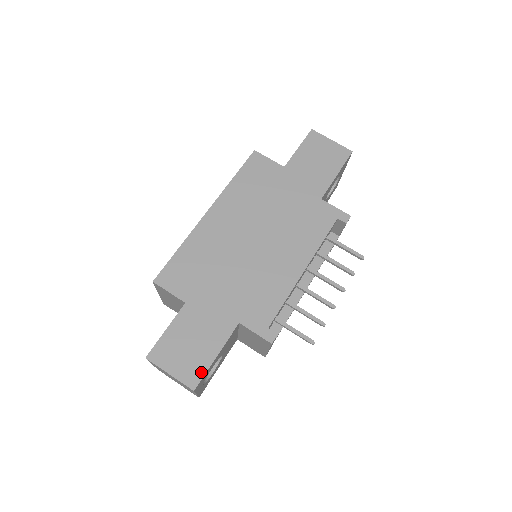
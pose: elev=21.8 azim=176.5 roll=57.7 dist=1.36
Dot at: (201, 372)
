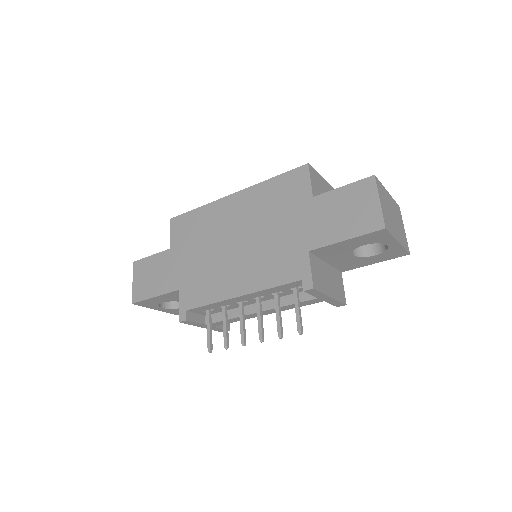
Dot at: (142, 297)
